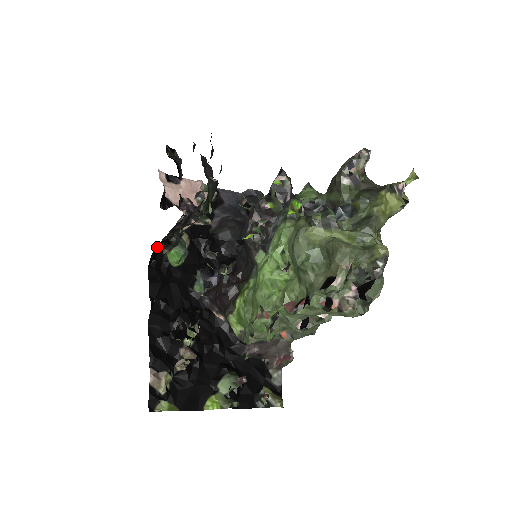
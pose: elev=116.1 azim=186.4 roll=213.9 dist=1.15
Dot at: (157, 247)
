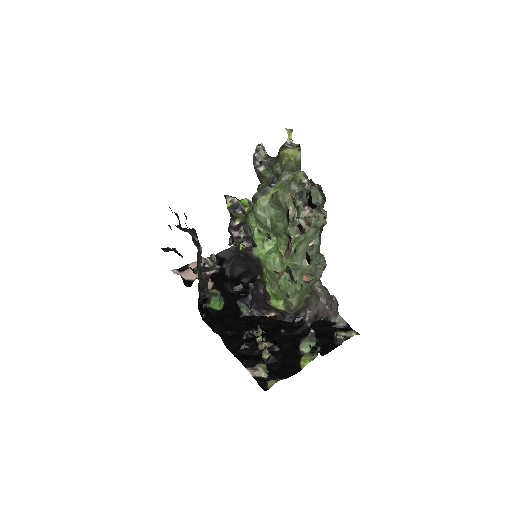
Dot at: (199, 304)
